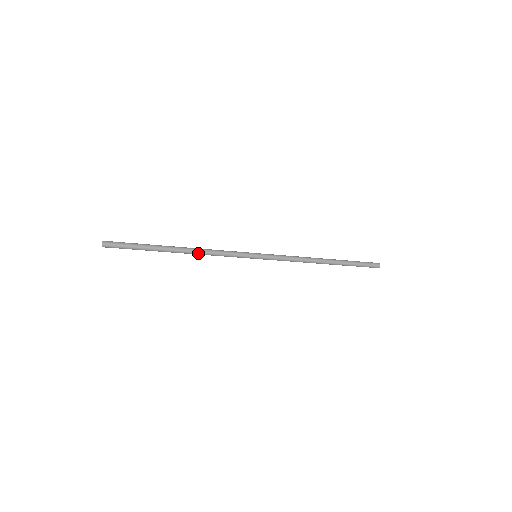
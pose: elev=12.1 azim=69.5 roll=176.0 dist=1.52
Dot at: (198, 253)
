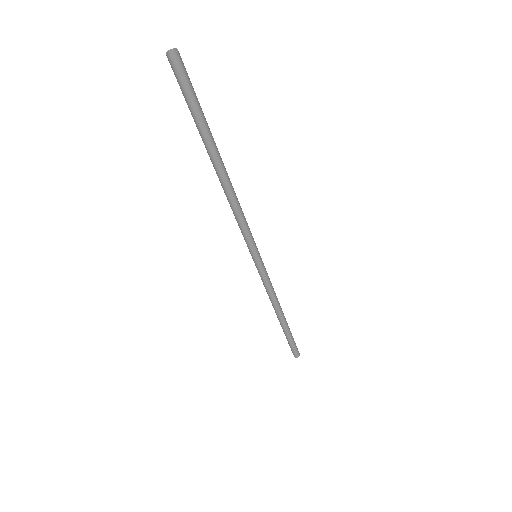
Dot at: (233, 194)
